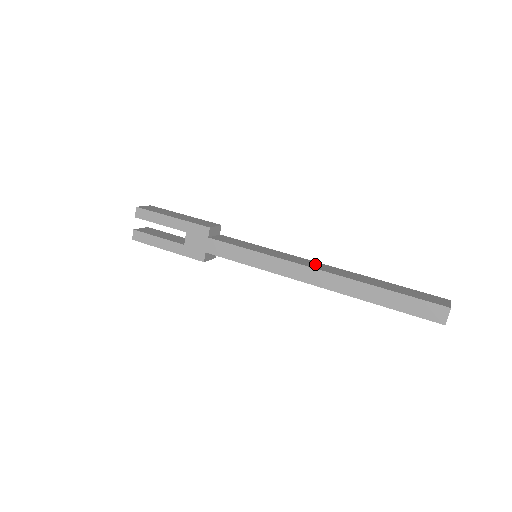
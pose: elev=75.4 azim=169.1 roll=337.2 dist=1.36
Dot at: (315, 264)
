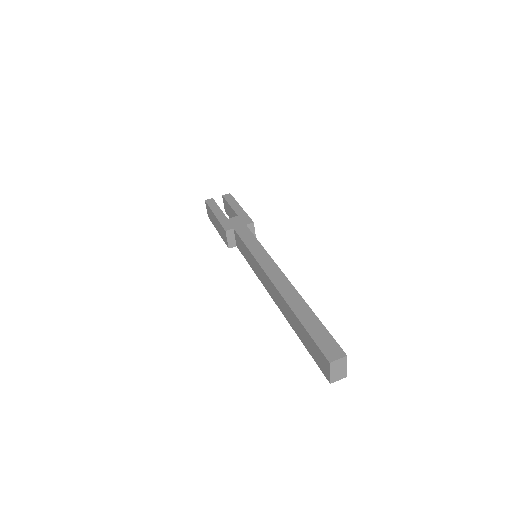
Dot at: occluded
